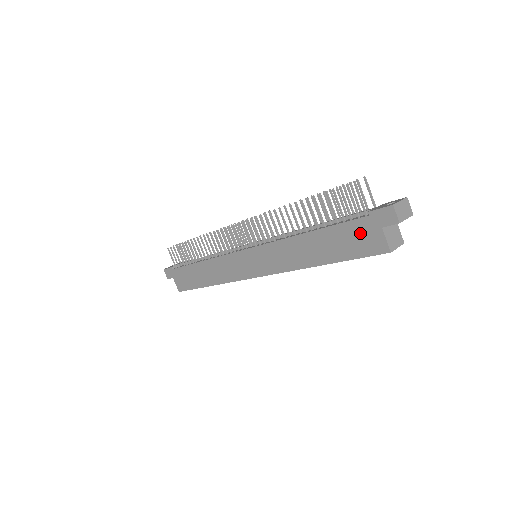
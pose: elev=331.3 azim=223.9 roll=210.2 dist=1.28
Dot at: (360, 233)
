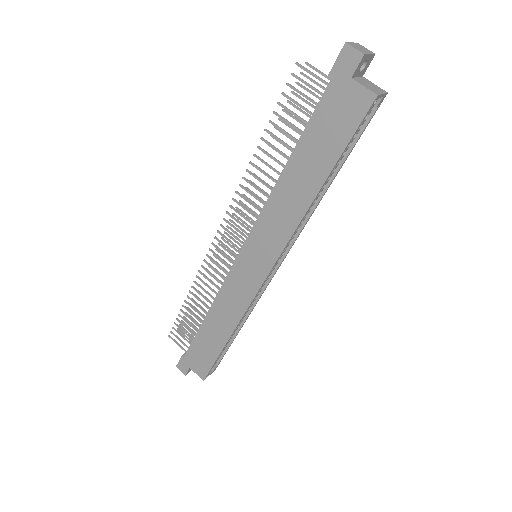
Dot at: (335, 108)
